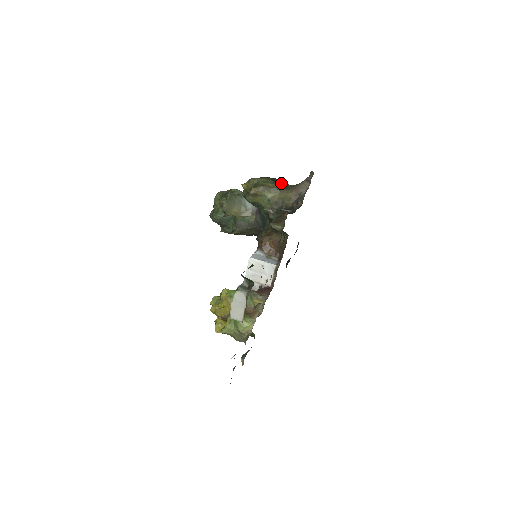
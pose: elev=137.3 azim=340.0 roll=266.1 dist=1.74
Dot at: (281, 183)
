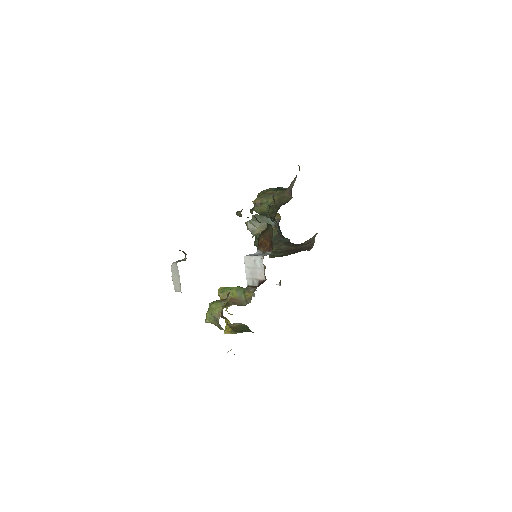
Dot at: occluded
